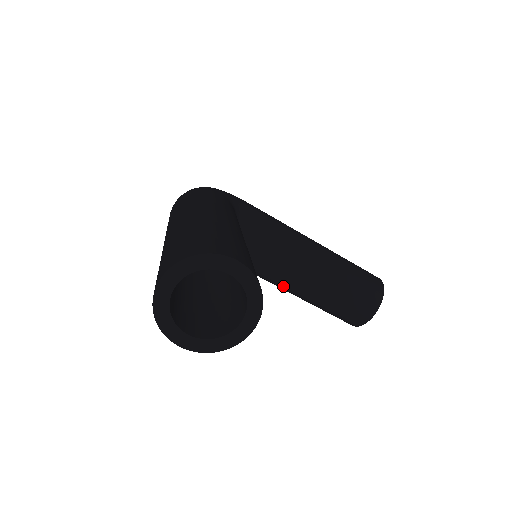
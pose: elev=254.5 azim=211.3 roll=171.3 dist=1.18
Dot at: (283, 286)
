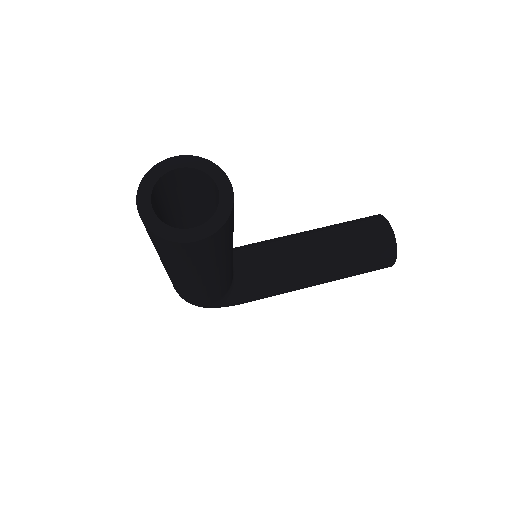
Dot at: (308, 275)
